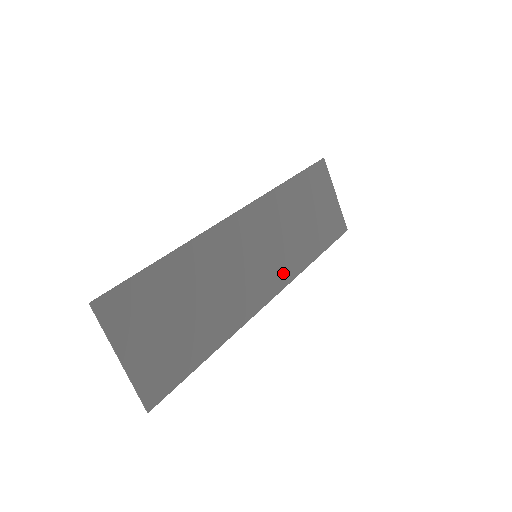
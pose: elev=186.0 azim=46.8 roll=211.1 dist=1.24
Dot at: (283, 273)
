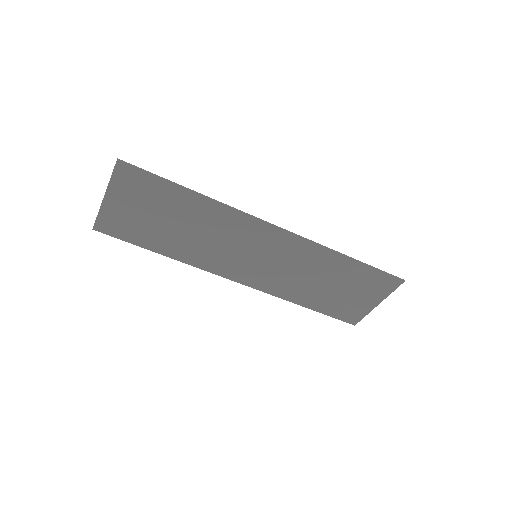
Dot at: (263, 283)
